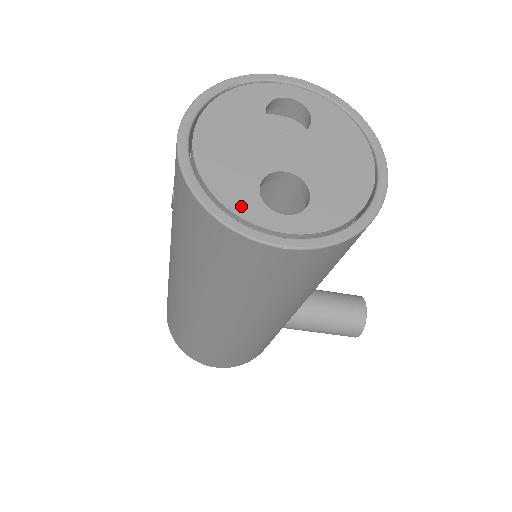
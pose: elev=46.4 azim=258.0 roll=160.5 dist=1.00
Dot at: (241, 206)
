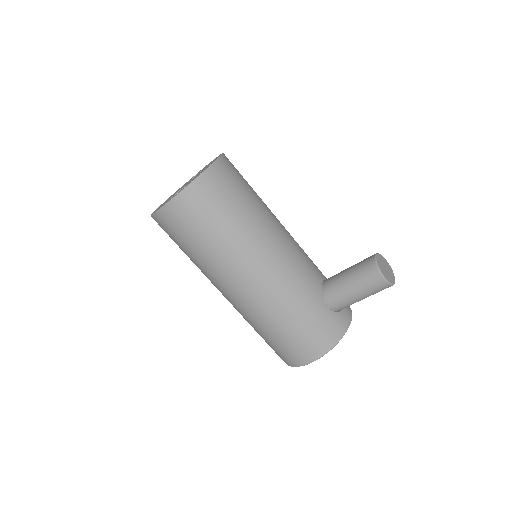
Dot at: occluded
